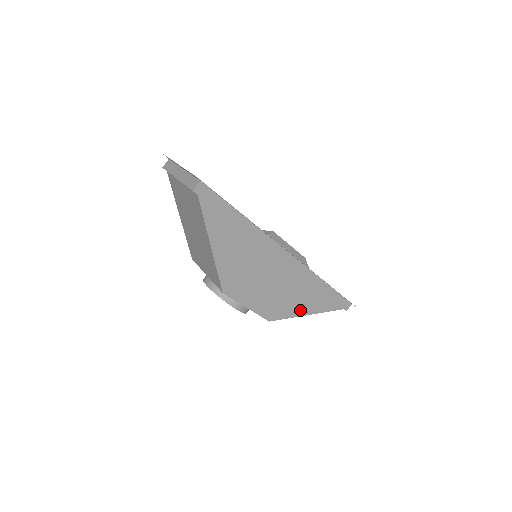
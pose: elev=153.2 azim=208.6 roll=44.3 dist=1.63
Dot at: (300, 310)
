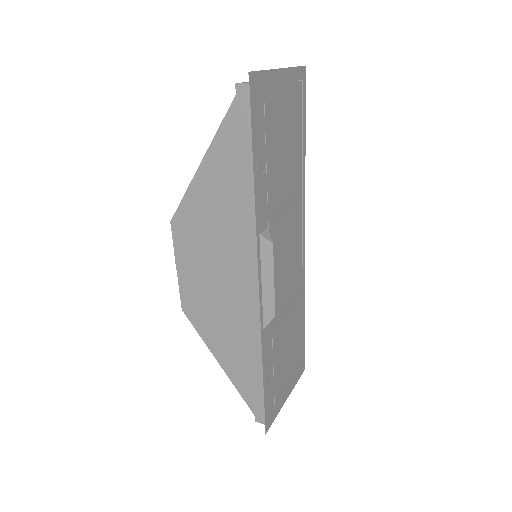
Dot at: (217, 347)
